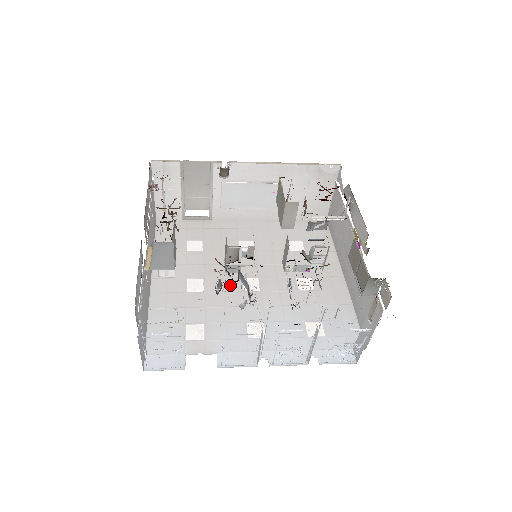
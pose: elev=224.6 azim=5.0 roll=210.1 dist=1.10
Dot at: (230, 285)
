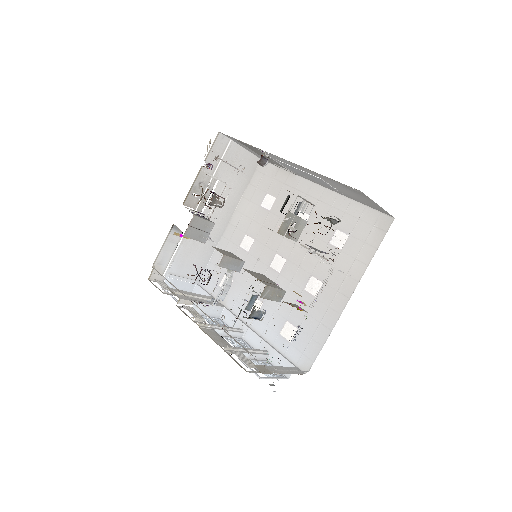
Dot at: (265, 255)
